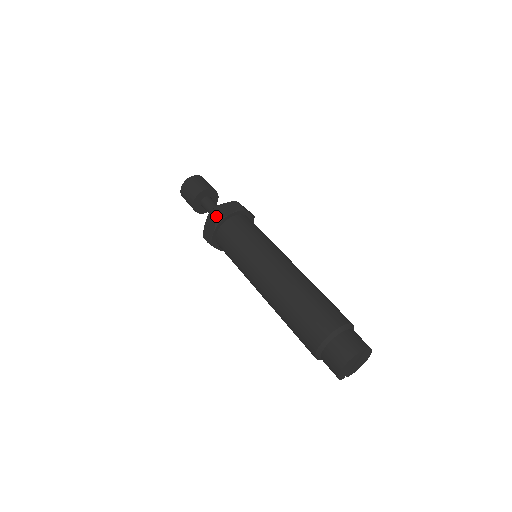
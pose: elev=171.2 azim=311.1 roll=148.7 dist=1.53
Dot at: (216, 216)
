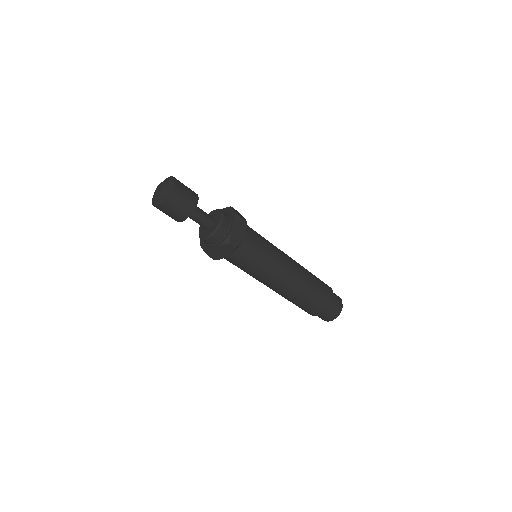
Dot at: (235, 245)
